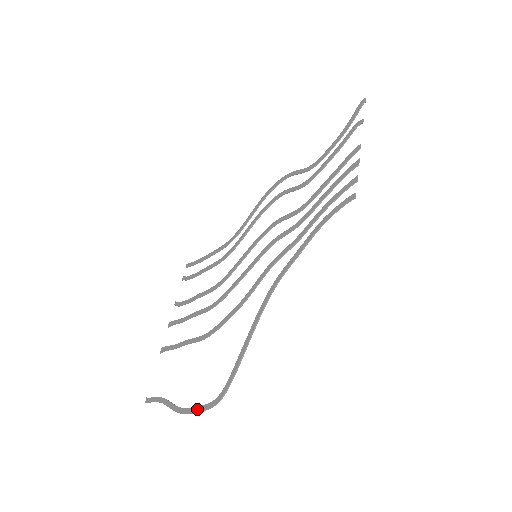
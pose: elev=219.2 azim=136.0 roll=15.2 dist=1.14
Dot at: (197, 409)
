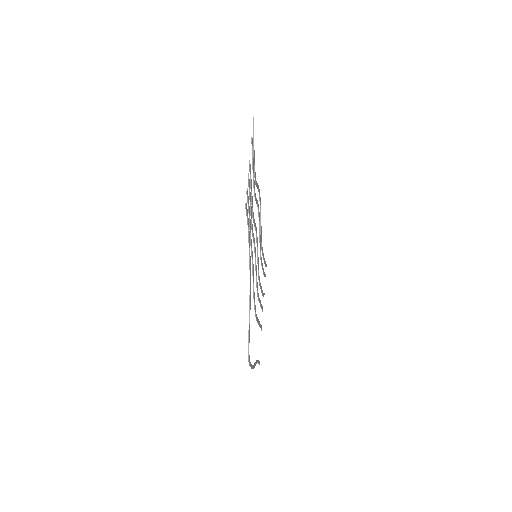
Dot at: occluded
